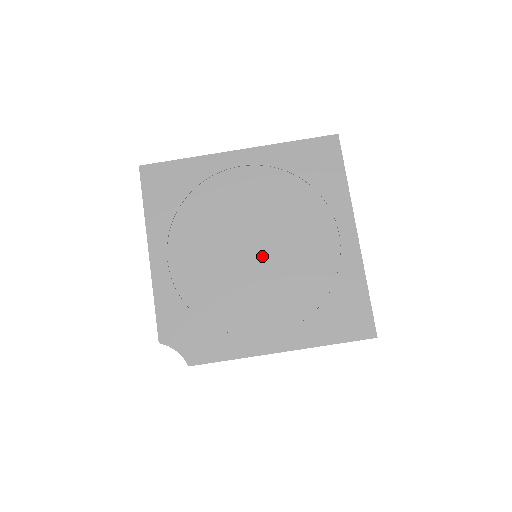
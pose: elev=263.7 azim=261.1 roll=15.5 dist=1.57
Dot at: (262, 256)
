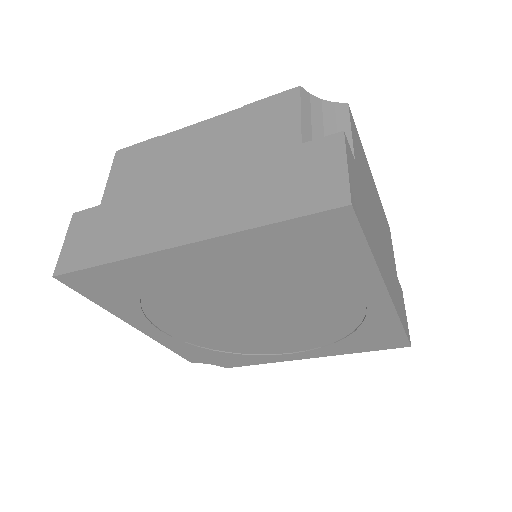
Dot at: (266, 318)
